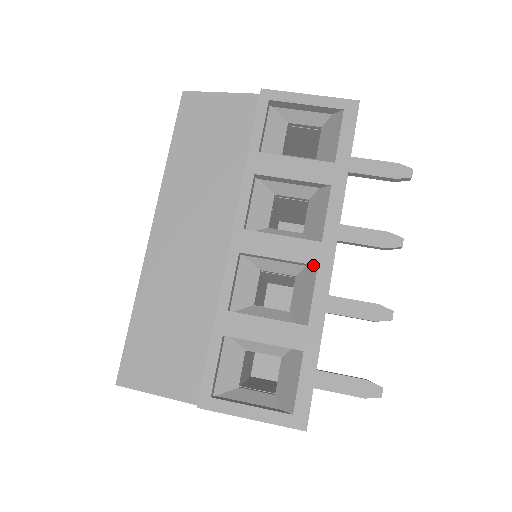
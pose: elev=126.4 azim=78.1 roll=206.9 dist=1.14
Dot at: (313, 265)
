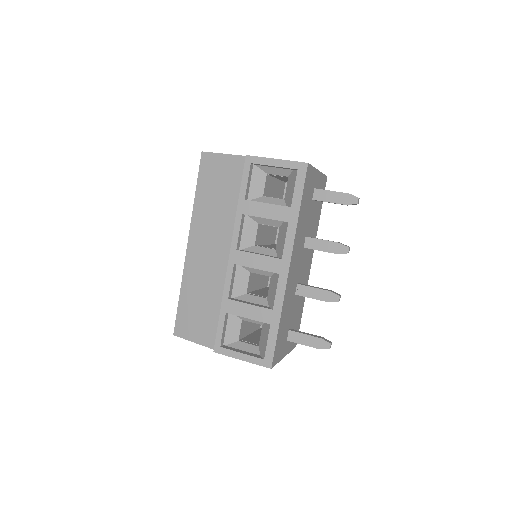
Dot at: (277, 273)
